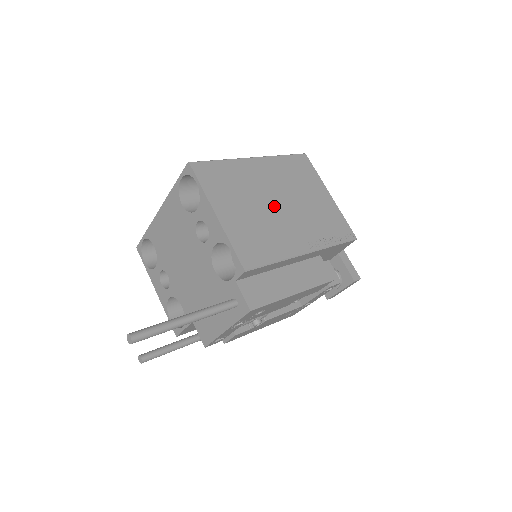
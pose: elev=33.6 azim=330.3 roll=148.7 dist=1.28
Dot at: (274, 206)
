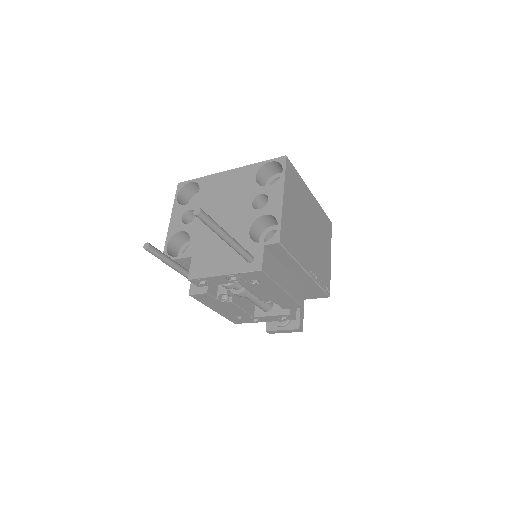
Dot at: (307, 229)
